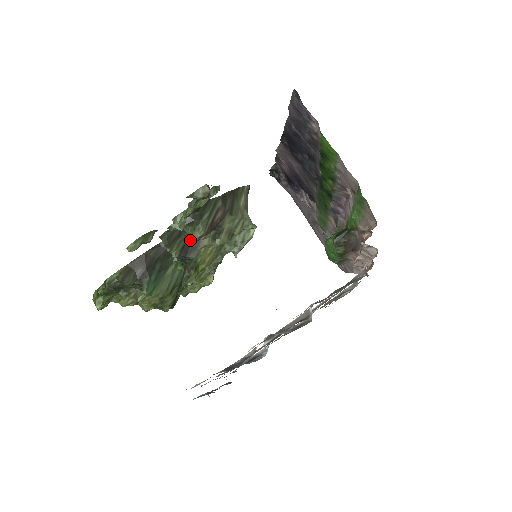
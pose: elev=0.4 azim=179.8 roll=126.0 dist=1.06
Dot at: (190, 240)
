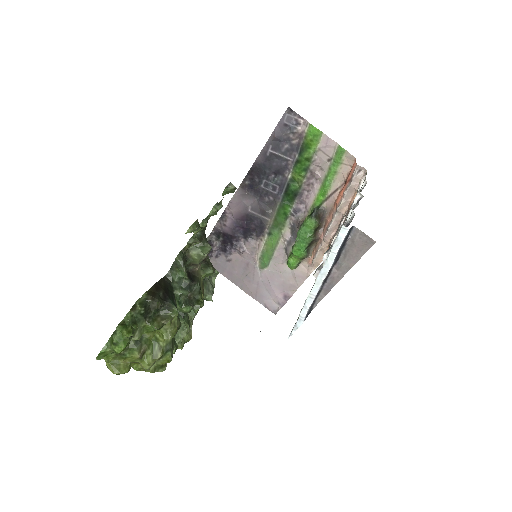
Dot at: (188, 272)
